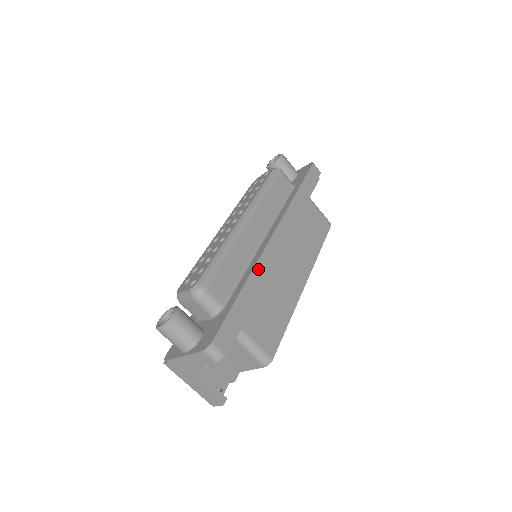
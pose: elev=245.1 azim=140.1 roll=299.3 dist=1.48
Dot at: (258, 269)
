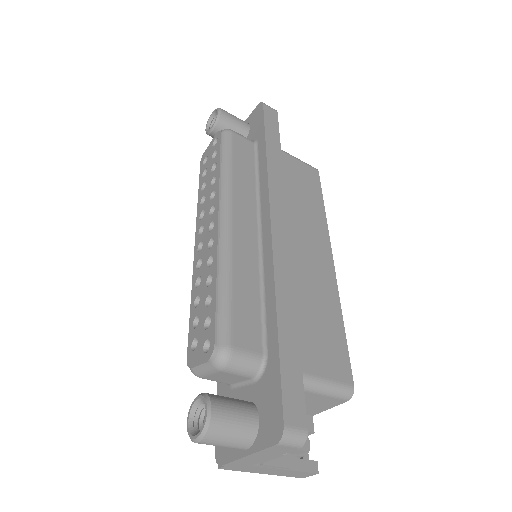
Dot at: (280, 279)
